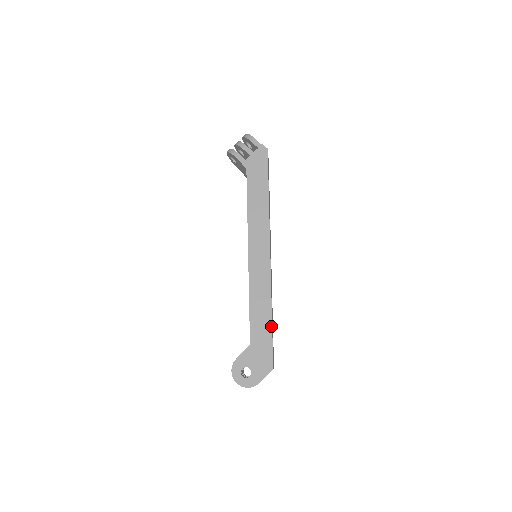
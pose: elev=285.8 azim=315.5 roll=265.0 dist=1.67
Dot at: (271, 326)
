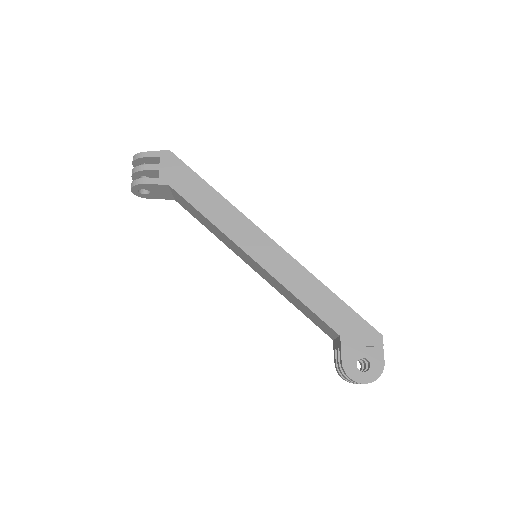
Dot at: (340, 300)
